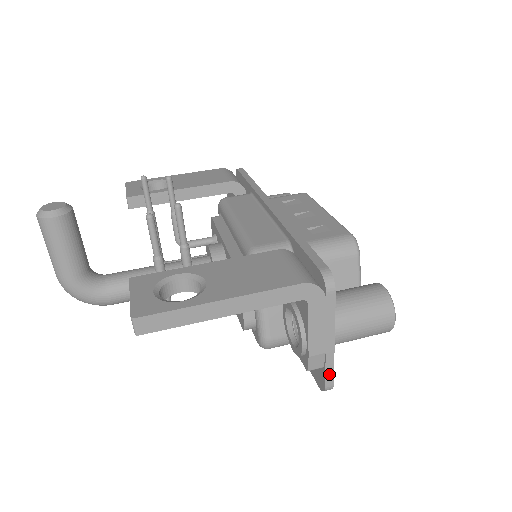
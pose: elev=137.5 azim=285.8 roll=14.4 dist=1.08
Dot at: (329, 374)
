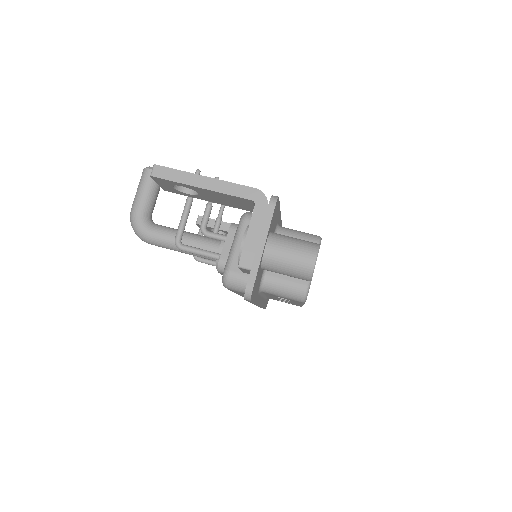
Dot at: (252, 275)
